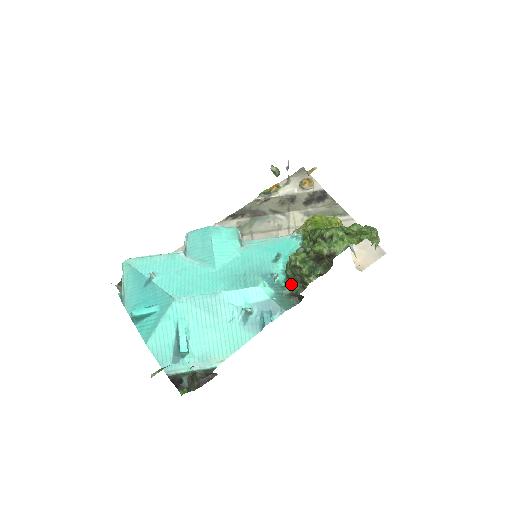
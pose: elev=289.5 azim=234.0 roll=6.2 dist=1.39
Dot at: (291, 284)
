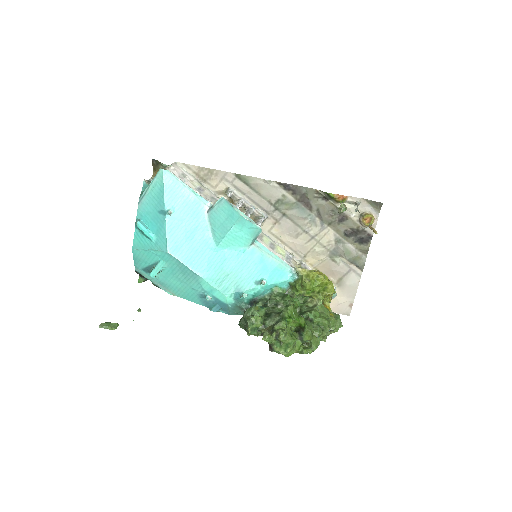
Dot at: (241, 320)
